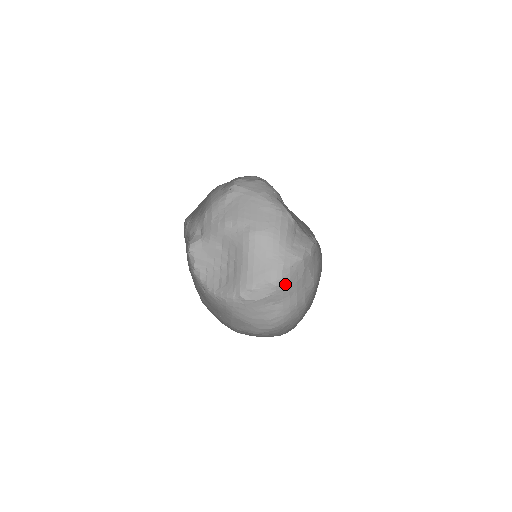
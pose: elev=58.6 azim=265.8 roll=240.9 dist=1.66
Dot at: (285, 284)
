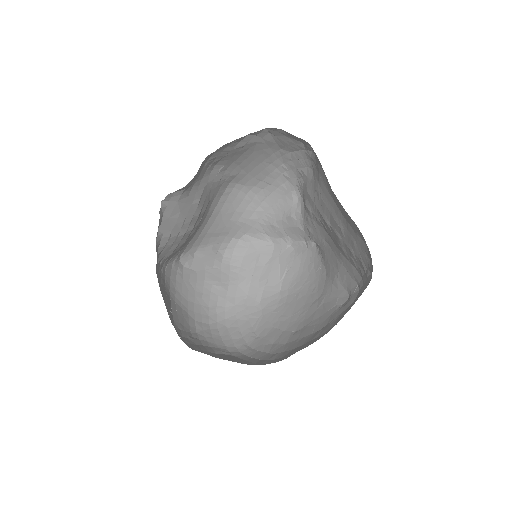
Dot at: (236, 260)
